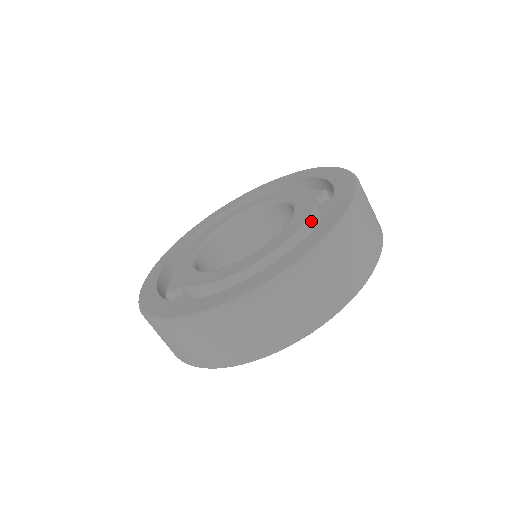
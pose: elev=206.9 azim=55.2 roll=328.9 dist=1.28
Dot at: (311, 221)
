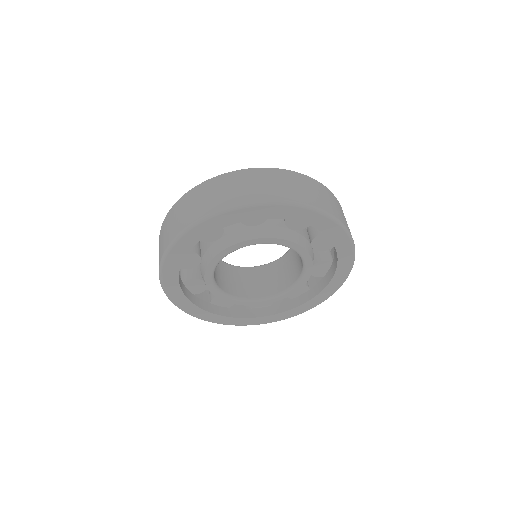
Dot at: occluded
